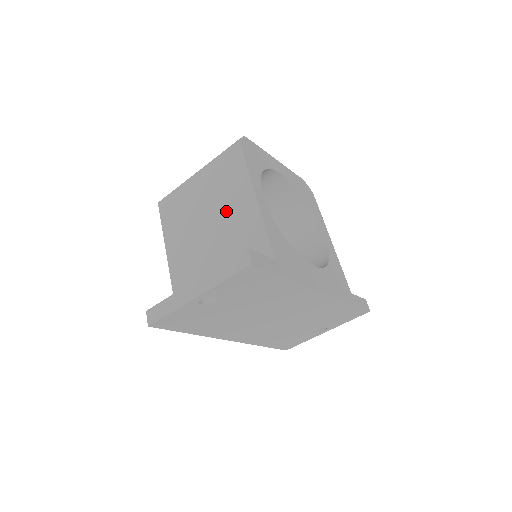
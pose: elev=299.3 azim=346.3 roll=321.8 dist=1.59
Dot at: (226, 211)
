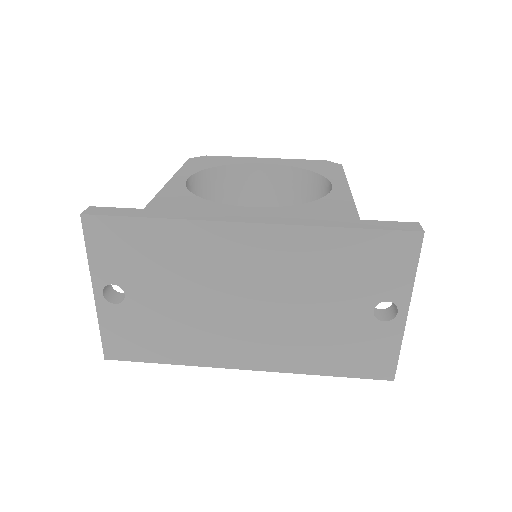
Dot at: occluded
